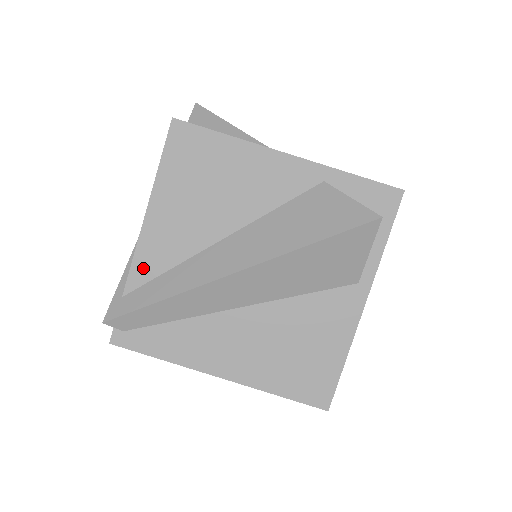
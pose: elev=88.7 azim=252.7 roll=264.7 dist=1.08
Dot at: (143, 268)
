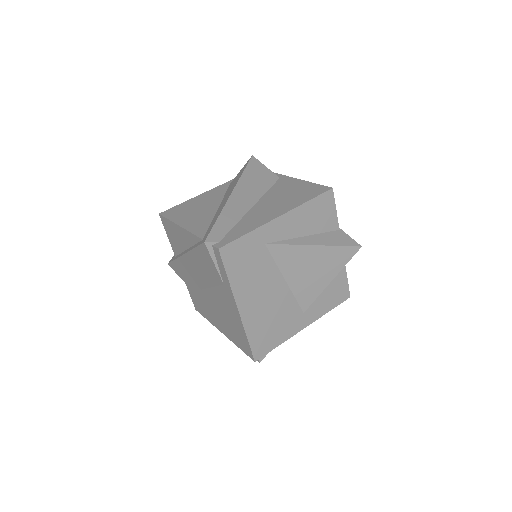
Dot at: (200, 231)
